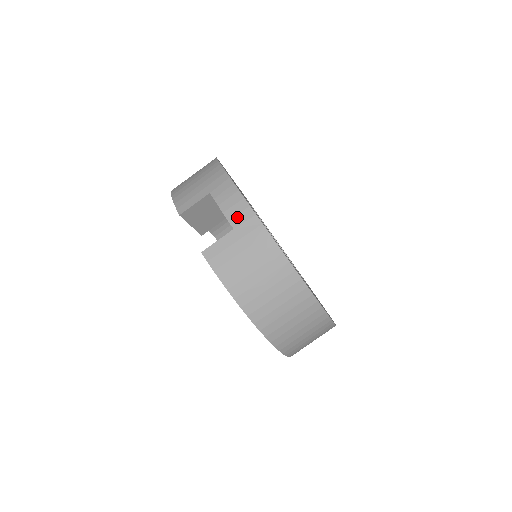
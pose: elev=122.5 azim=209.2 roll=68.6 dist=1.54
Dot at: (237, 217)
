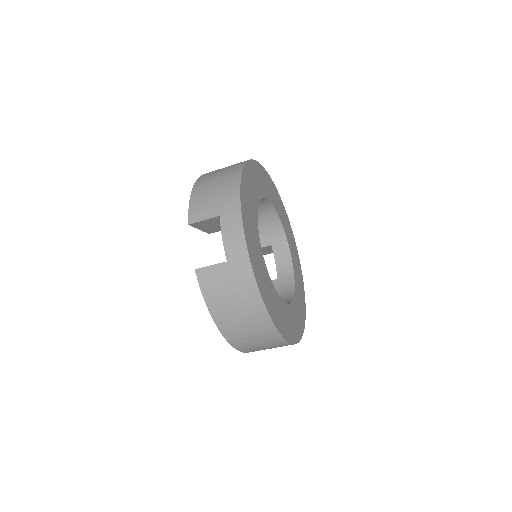
Dot at: (233, 252)
